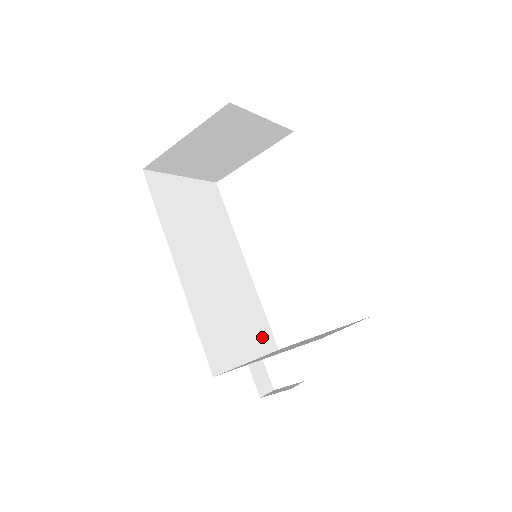
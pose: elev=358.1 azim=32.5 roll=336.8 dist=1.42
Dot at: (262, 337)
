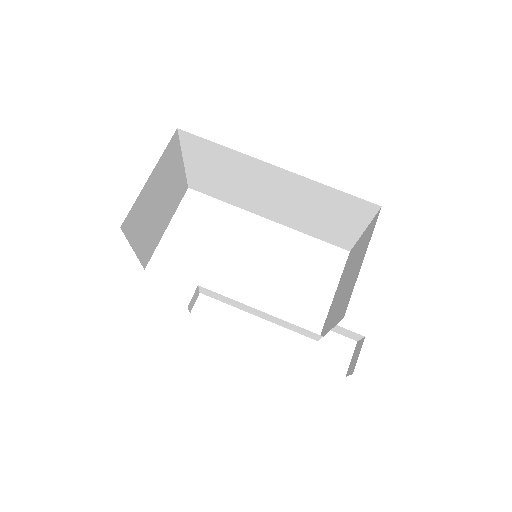
Dot at: (305, 331)
